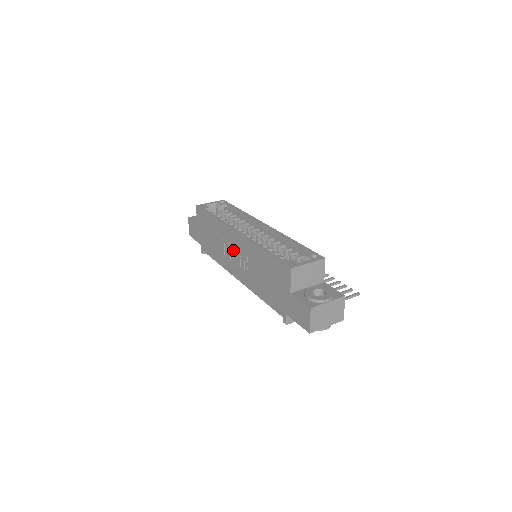
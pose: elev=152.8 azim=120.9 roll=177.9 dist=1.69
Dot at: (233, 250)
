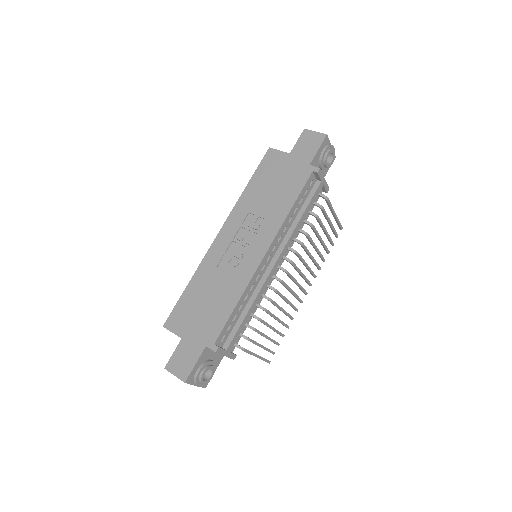
Dot at: (234, 250)
